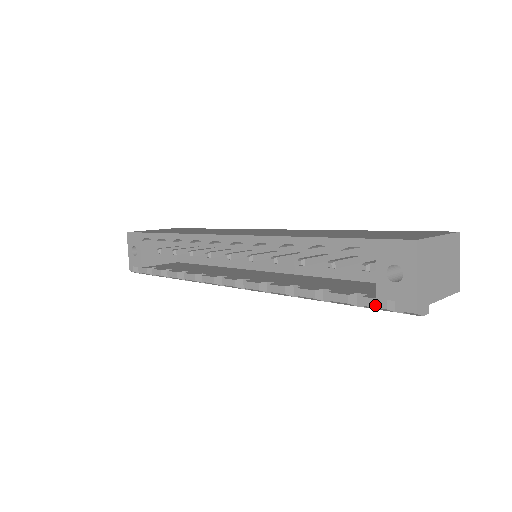
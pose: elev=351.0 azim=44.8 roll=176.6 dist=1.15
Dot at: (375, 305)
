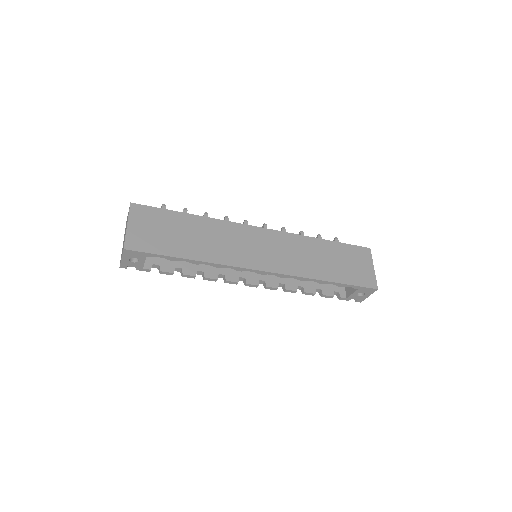
Dot at: occluded
